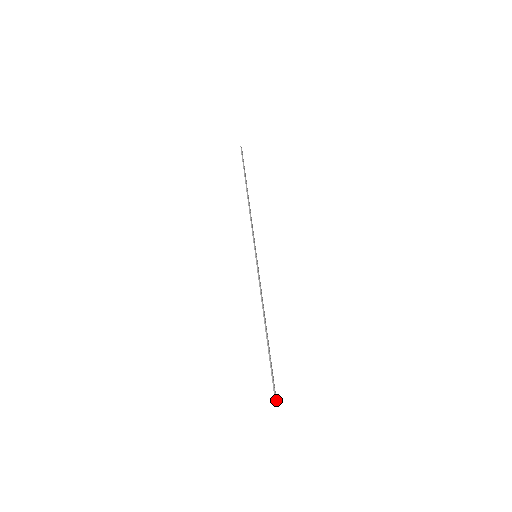
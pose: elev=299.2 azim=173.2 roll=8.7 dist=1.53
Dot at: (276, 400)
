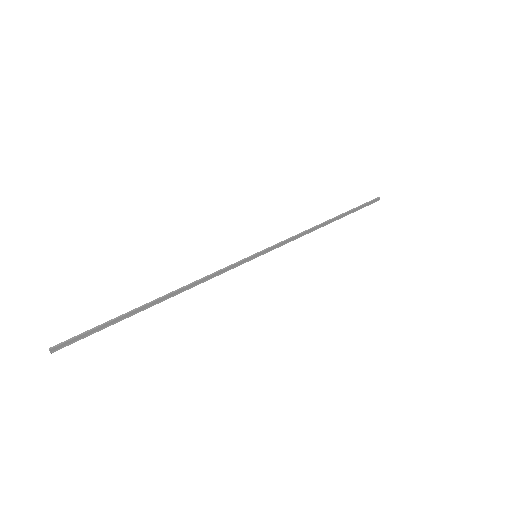
Dot at: (58, 348)
